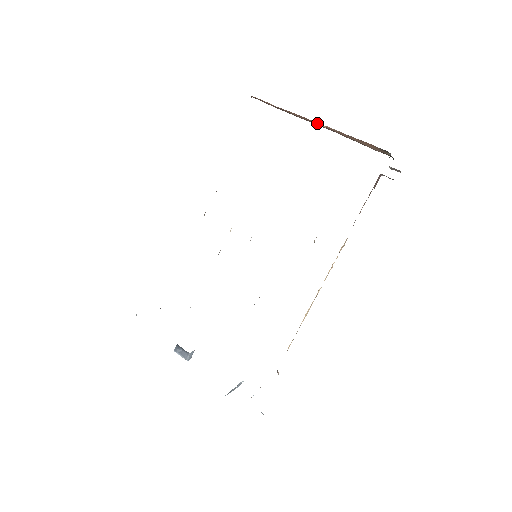
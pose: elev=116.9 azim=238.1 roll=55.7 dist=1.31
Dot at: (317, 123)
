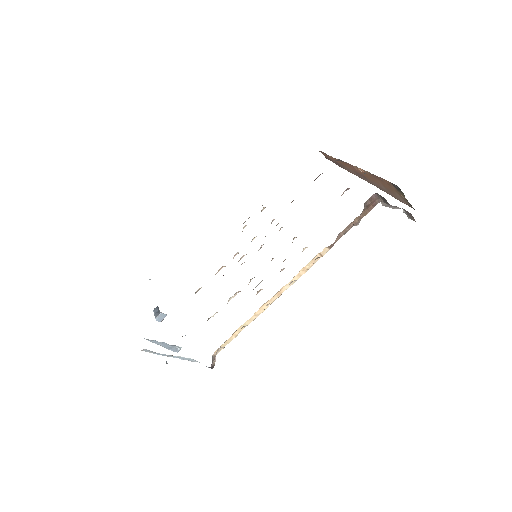
Dot at: (358, 171)
